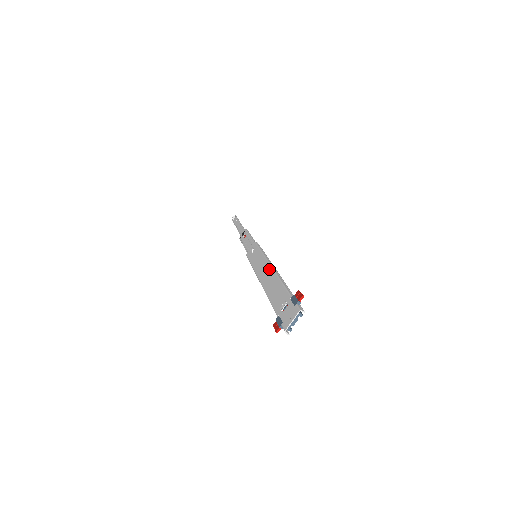
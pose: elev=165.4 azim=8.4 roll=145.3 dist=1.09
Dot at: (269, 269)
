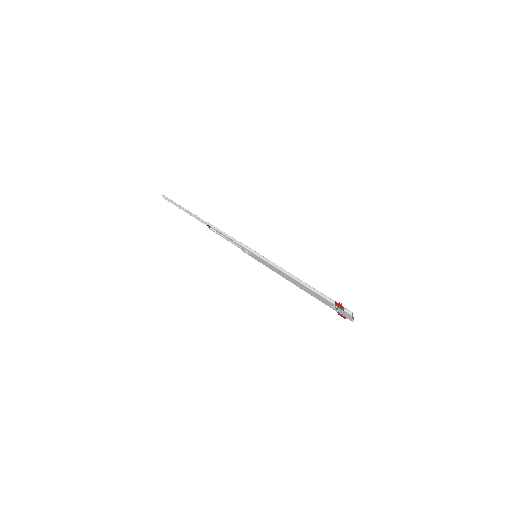
Dot at: (289, 277)
